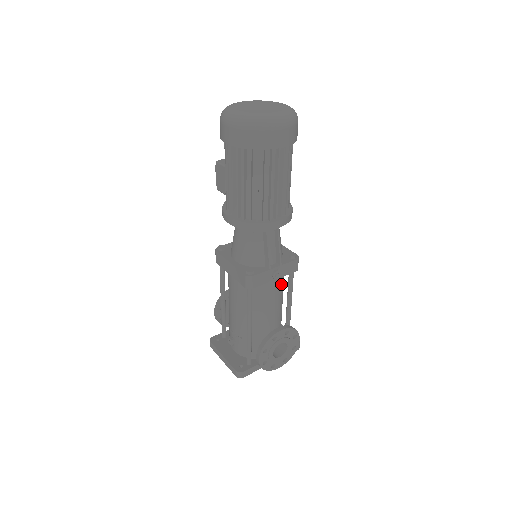
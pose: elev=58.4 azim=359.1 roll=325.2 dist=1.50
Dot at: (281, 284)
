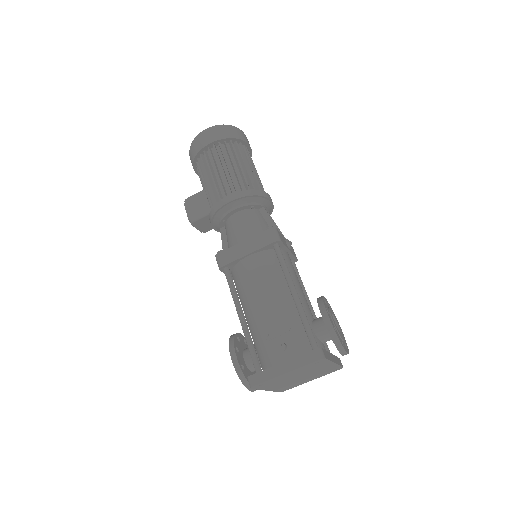
Dot at: occluded
